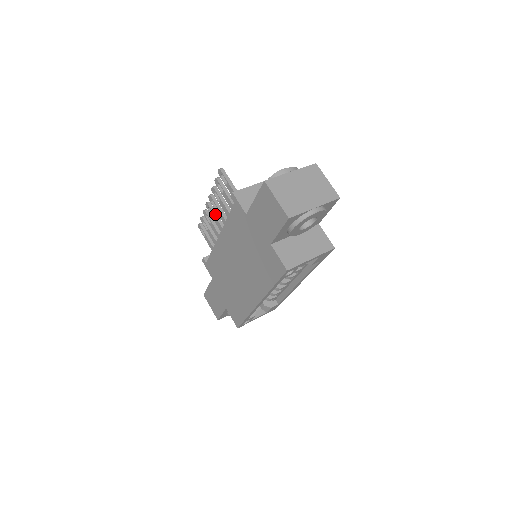
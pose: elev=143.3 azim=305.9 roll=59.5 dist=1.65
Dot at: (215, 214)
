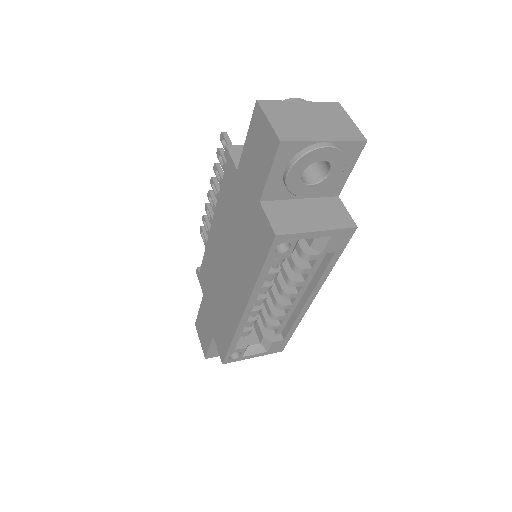
Dot at: (215, 203)
